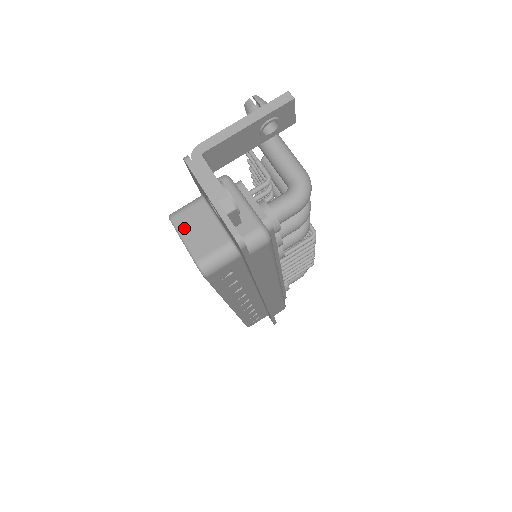
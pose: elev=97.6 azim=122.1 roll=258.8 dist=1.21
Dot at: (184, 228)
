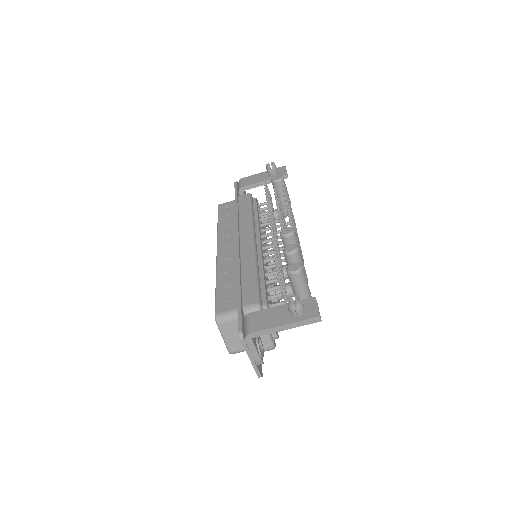
Dot at: (225, 332)
